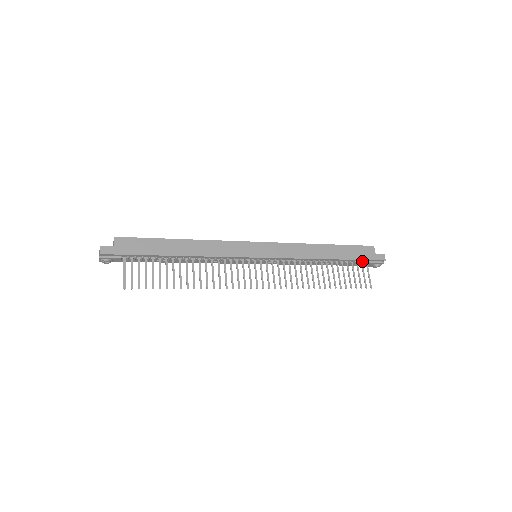
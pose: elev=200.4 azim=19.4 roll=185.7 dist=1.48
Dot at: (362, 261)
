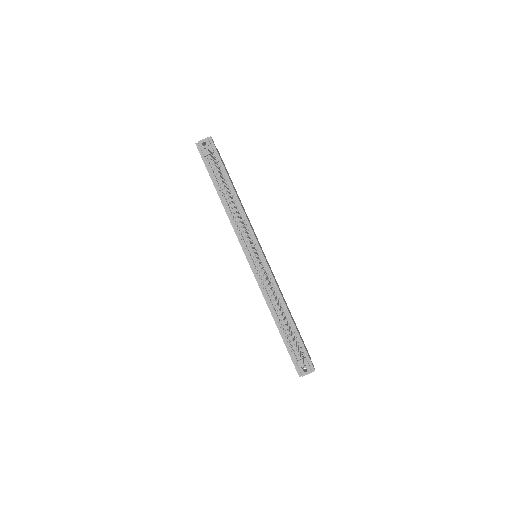
Dot at: (302, 350)
